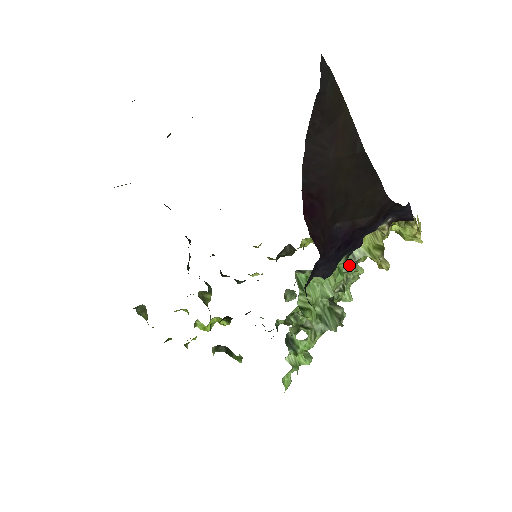
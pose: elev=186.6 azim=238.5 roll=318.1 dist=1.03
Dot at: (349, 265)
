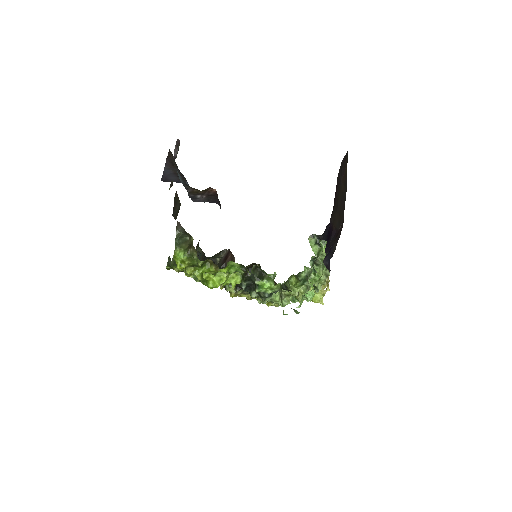
Dot at: occluded
